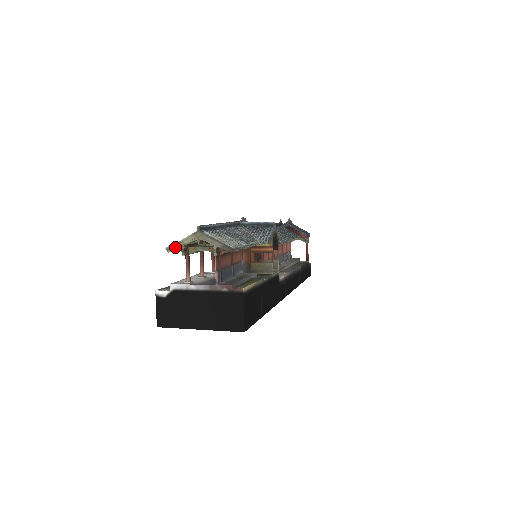
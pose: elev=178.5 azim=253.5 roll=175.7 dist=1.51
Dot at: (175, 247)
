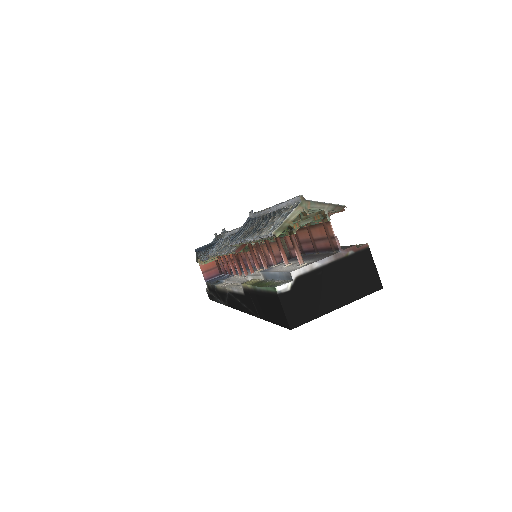
Dot at: (283, 228)
